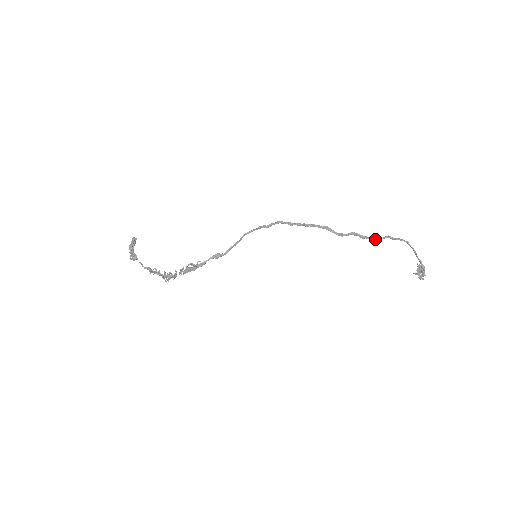
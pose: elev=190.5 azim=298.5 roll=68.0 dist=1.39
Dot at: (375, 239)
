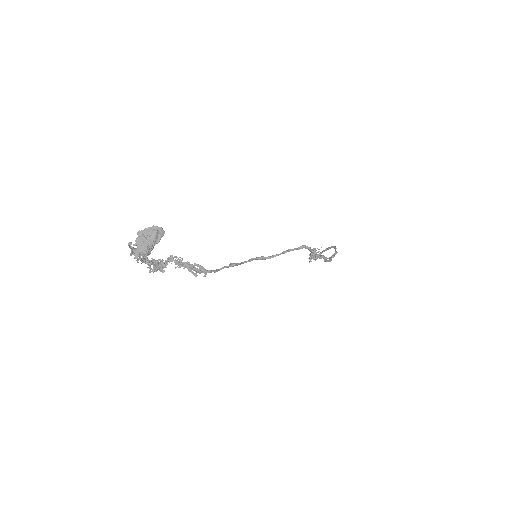
Dot at: occluded
